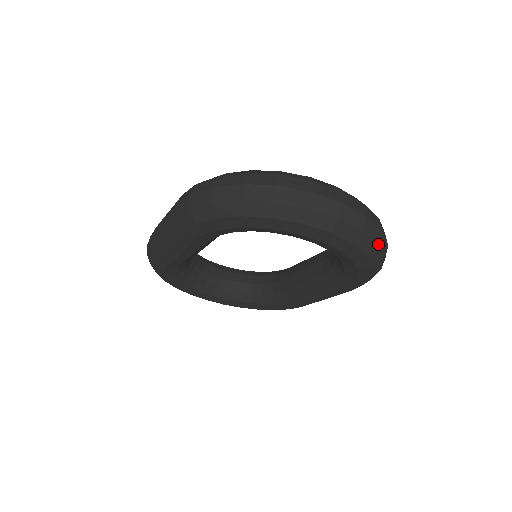
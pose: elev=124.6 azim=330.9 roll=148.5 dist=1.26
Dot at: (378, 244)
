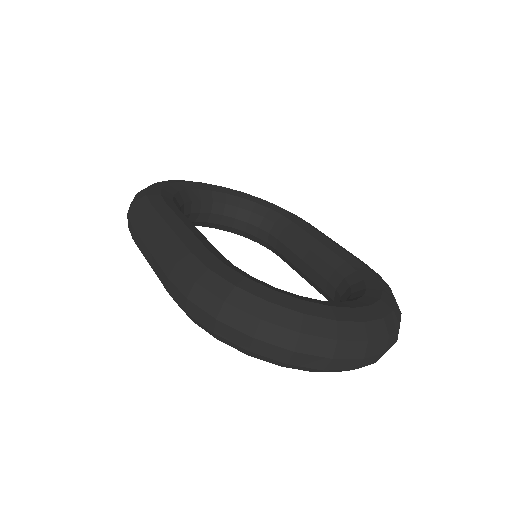
Dot at: occluded
